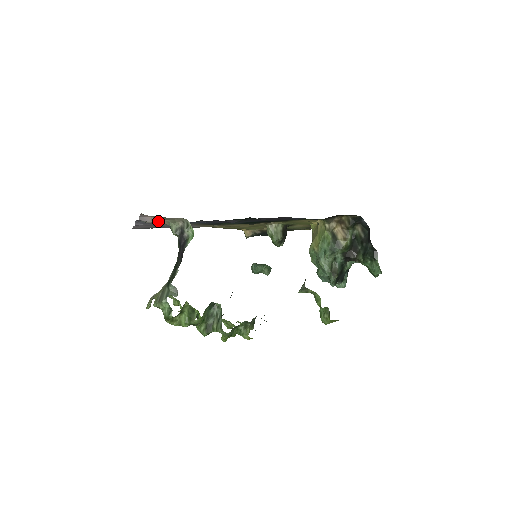
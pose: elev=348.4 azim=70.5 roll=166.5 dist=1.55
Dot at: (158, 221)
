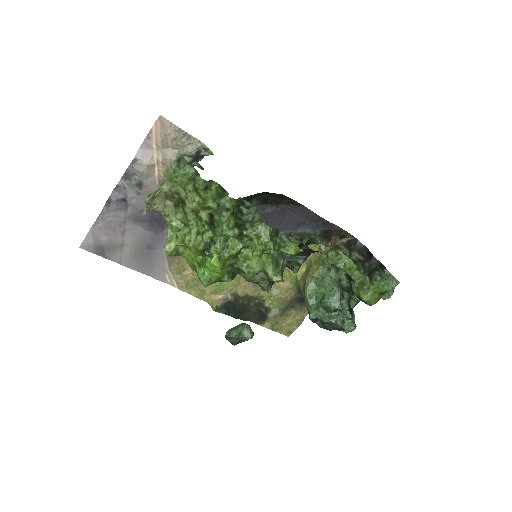
Dot at: (161, 158)
